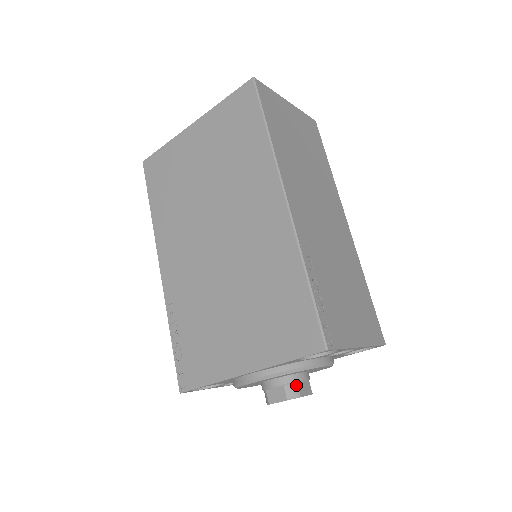
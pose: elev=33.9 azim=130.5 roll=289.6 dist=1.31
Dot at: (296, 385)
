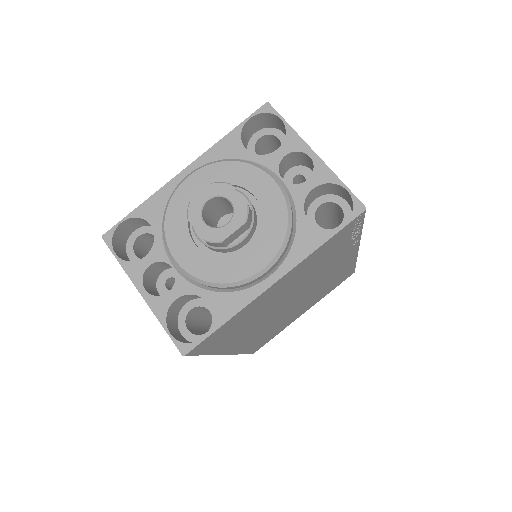
Dot at: occluded
